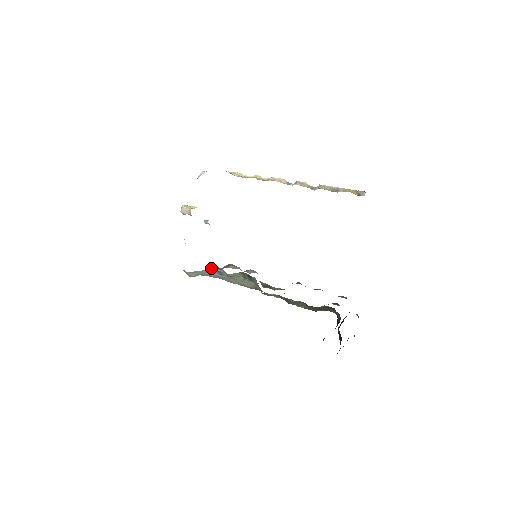
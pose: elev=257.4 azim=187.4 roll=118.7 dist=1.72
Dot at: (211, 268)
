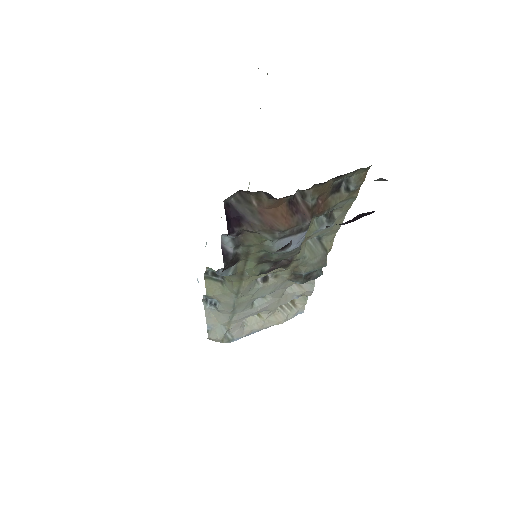
Dot at: (204, 307)
